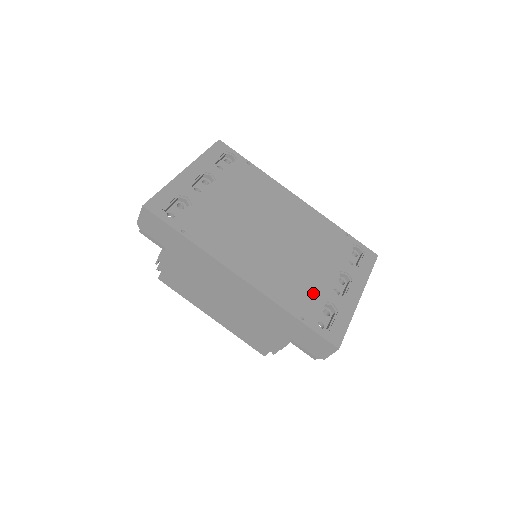
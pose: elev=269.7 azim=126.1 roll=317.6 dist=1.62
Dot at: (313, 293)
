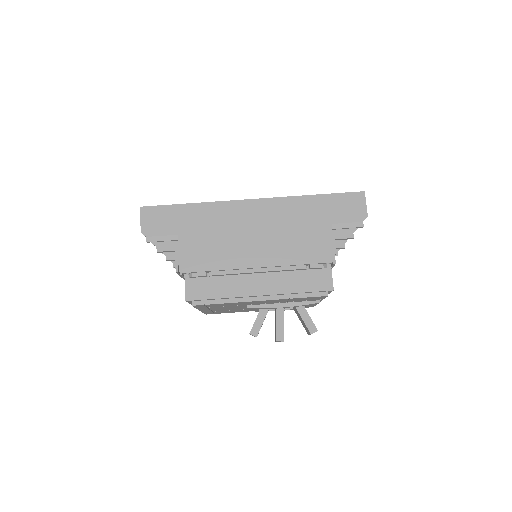
Dot at: occluded
